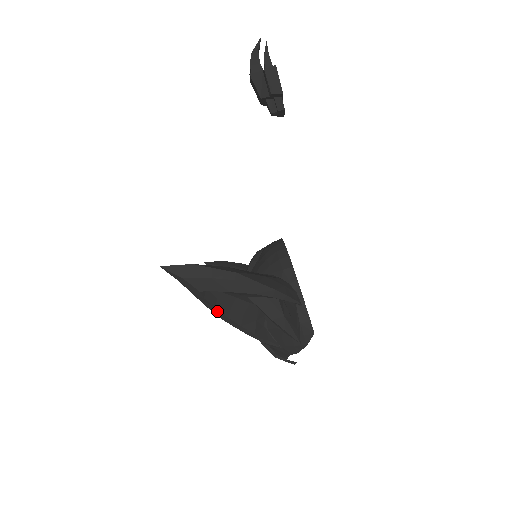
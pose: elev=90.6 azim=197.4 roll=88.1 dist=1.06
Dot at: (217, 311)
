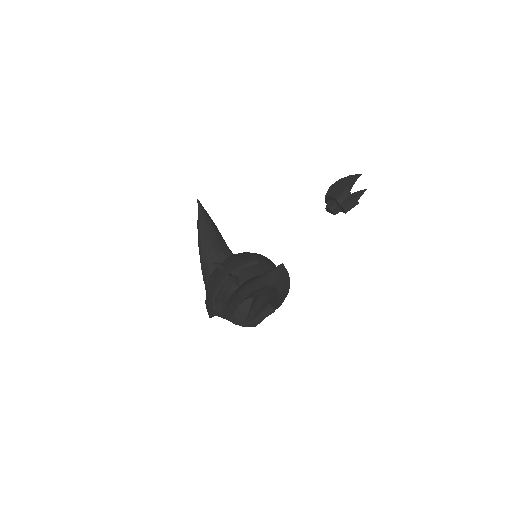
Dot at: (255, 289)
